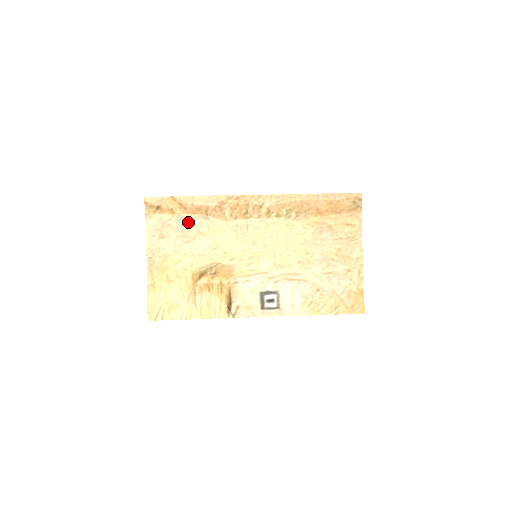
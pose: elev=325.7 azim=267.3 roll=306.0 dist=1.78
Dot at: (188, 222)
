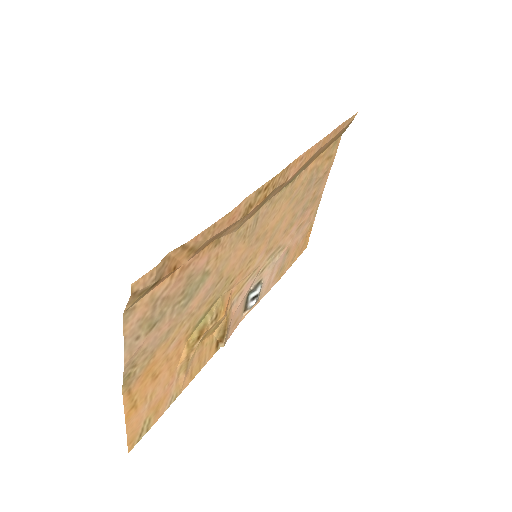
Dot at: (193, 270)
